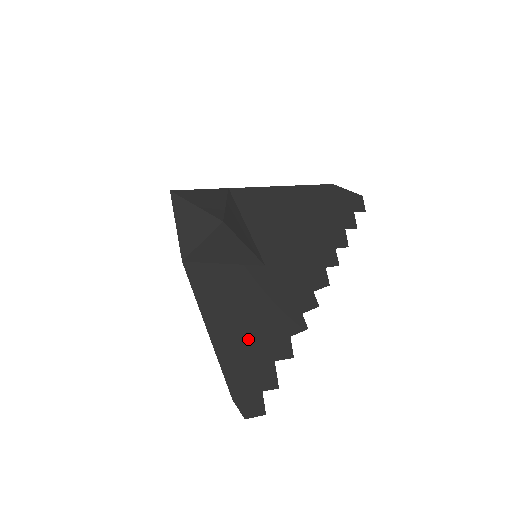
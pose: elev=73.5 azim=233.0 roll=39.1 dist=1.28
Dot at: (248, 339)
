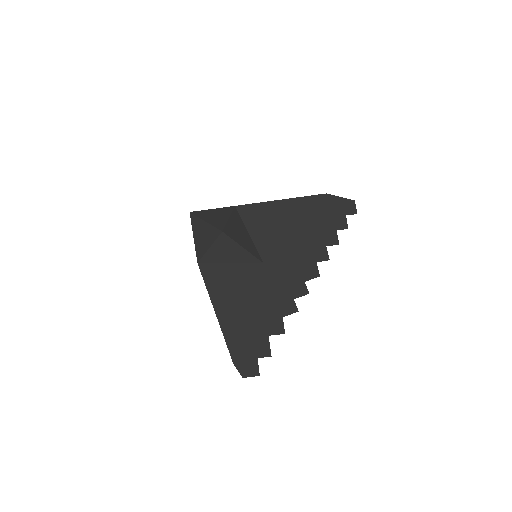
Dot at: (247, 319)
